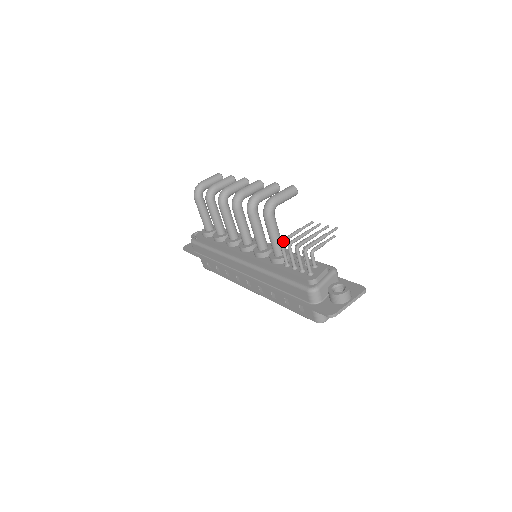
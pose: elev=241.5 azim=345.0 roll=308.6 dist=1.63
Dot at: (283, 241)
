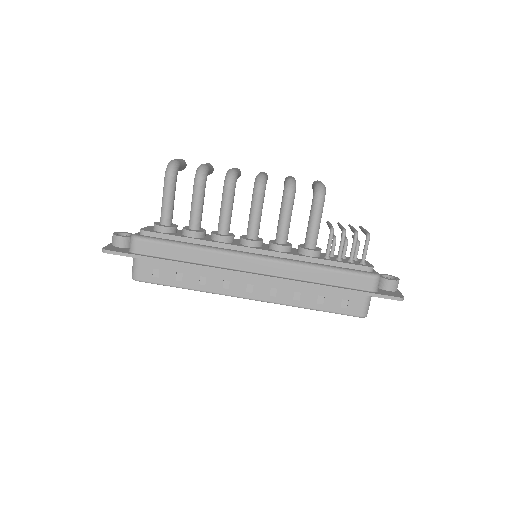
Dot at: occluded
